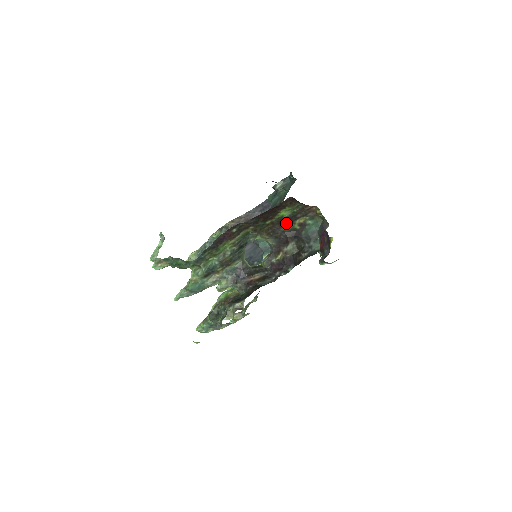
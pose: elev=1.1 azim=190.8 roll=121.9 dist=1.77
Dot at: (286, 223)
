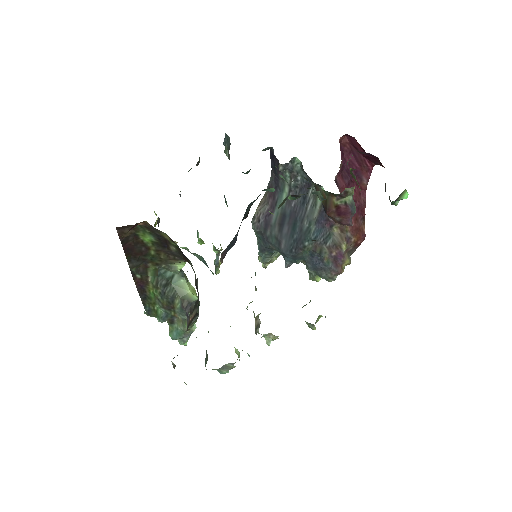
Dot at: (167, 244)
